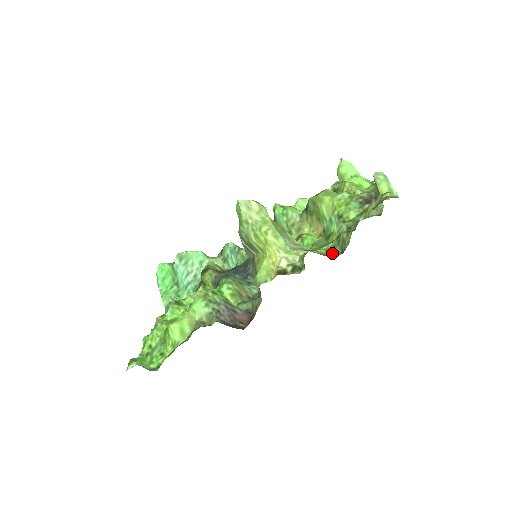
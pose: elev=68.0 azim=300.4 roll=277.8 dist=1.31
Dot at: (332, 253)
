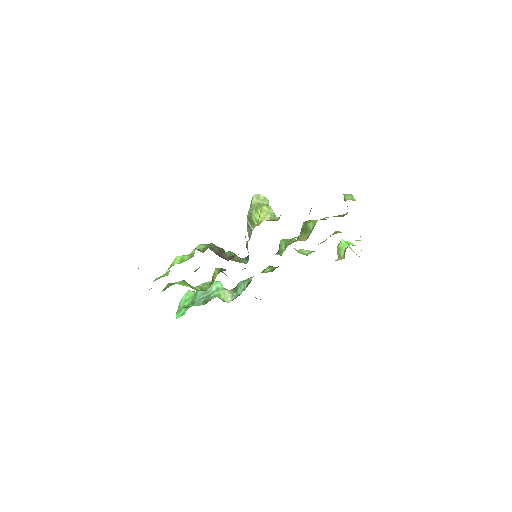
Dot at: occluded
